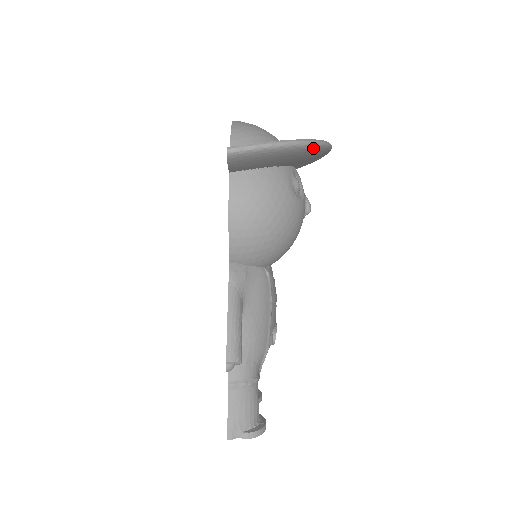
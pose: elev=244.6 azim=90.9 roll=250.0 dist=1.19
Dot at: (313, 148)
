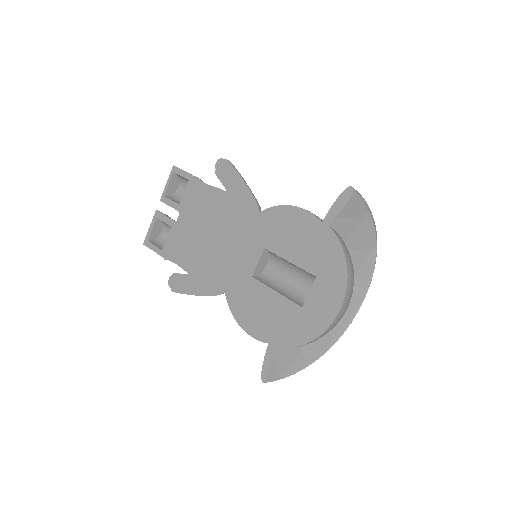
Dot at: occluded
